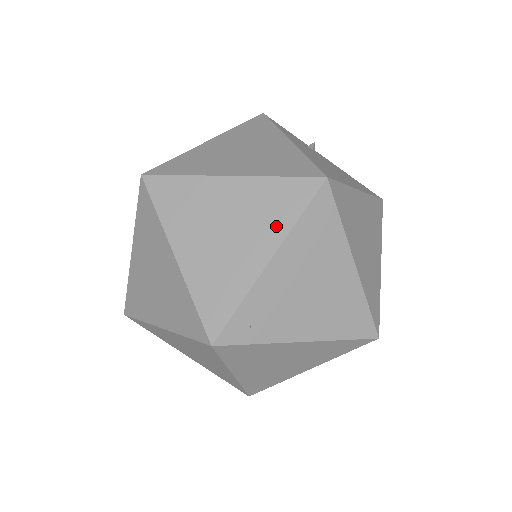
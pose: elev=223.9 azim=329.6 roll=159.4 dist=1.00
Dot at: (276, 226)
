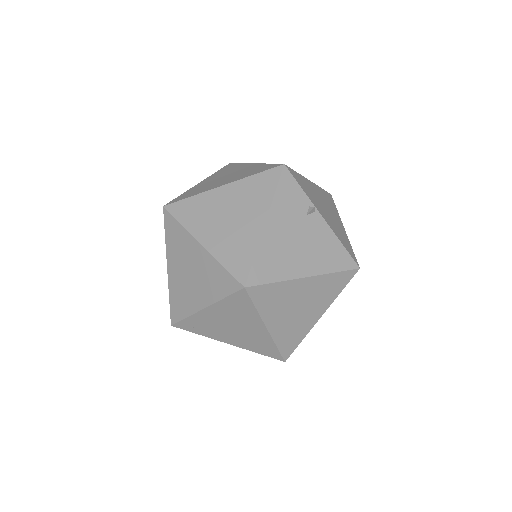
Dot at: (212, 293)
